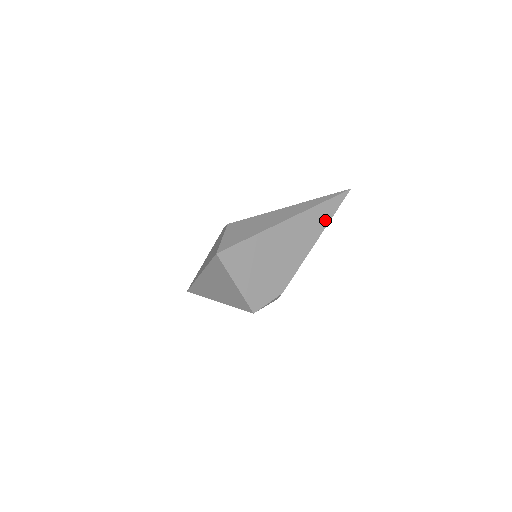
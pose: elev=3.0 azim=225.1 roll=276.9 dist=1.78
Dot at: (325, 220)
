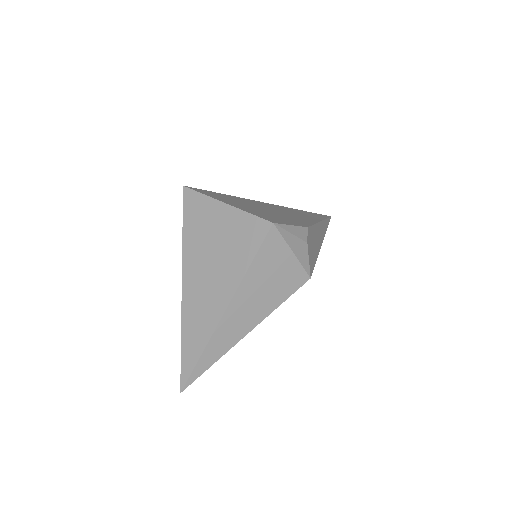
Dot at: (318, 217)
